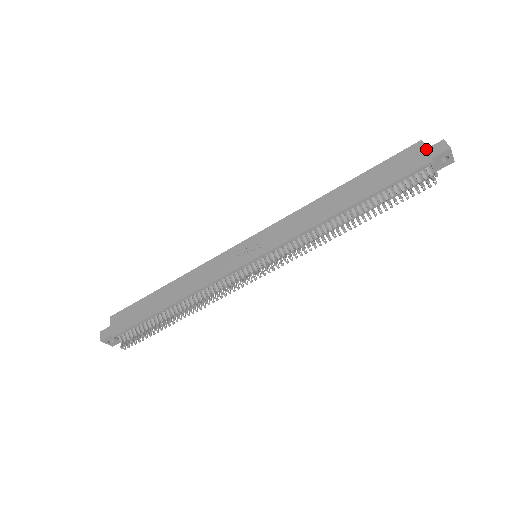
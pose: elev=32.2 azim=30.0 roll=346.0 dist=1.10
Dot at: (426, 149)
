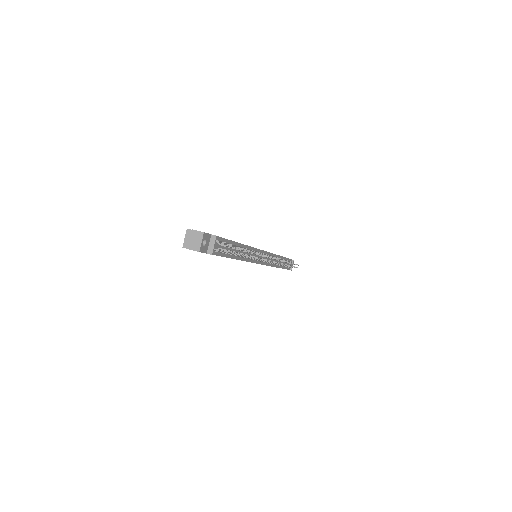
Dot at: occluded
